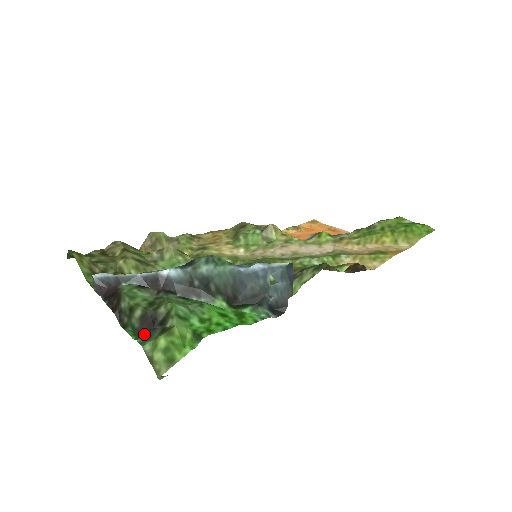
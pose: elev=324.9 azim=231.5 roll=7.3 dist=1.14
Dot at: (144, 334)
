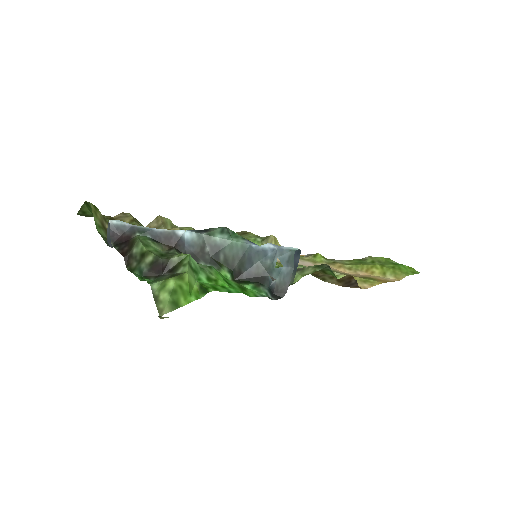
Dot at: (151, 279)
